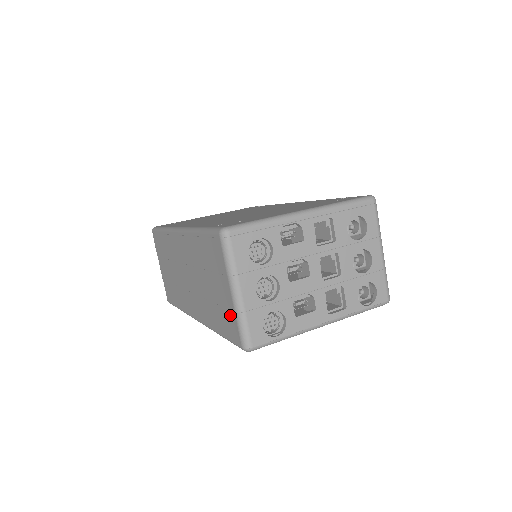
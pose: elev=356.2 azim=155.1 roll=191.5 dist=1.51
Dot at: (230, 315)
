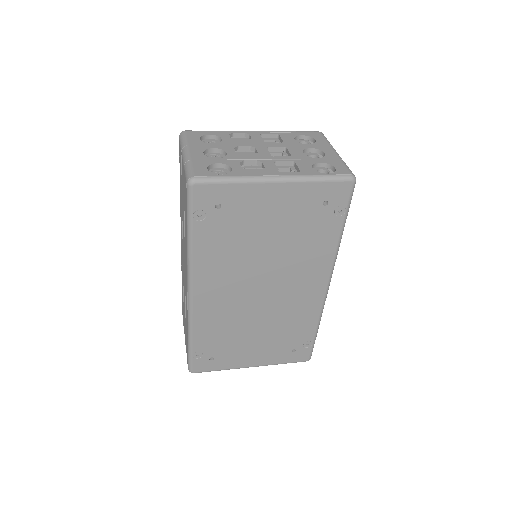
Dot at: (184, 181)
